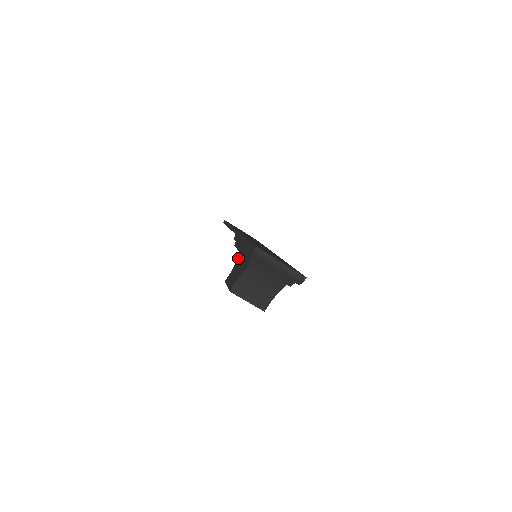
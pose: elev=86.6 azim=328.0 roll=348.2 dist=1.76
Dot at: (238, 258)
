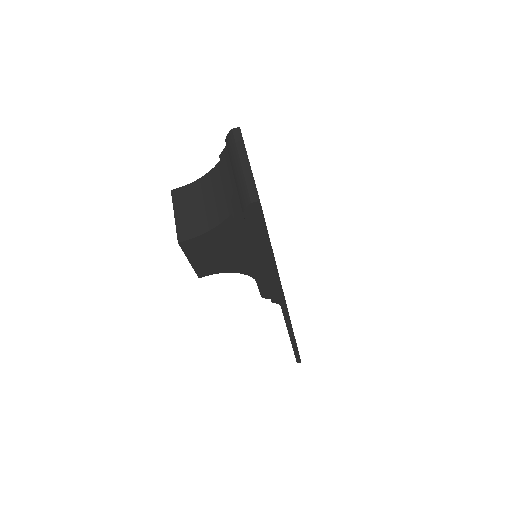
Dot at: occluded
